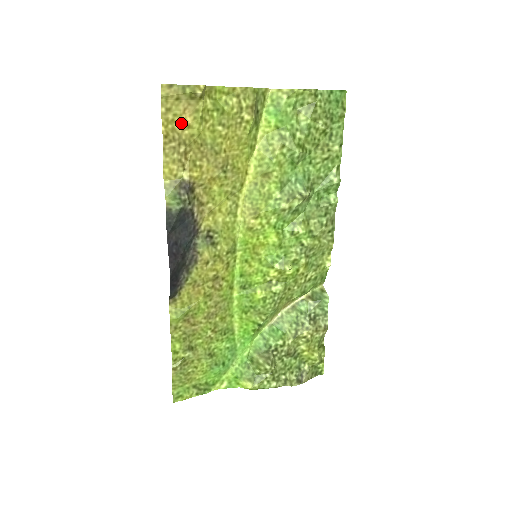
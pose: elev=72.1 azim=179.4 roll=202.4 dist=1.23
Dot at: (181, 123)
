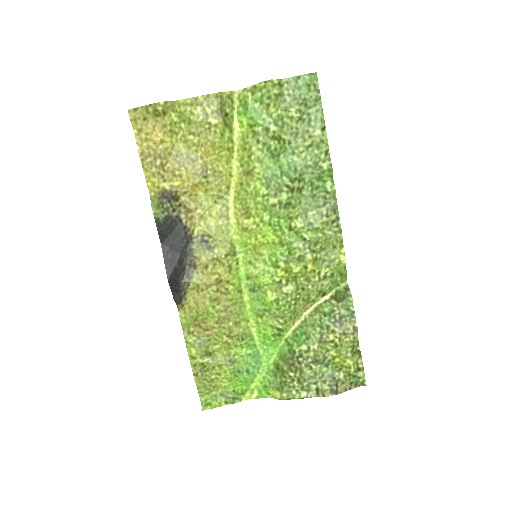
Dot at: (154, 140)
